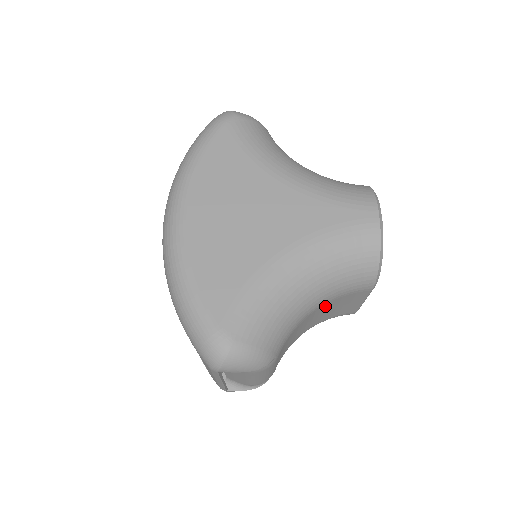
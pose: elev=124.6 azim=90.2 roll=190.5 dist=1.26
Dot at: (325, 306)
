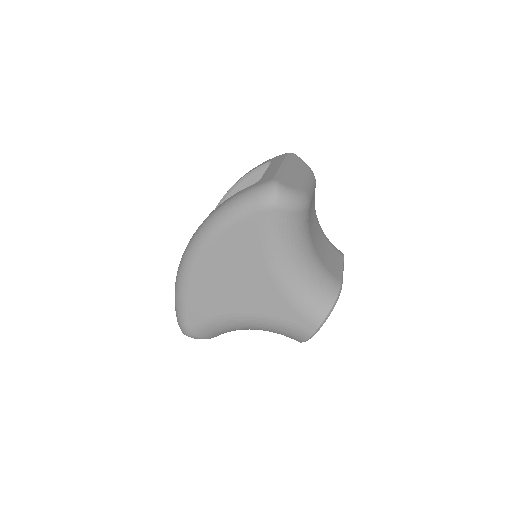
Dot at: occluded
